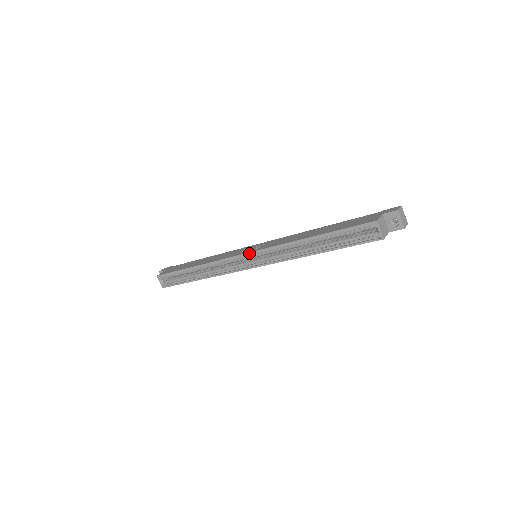
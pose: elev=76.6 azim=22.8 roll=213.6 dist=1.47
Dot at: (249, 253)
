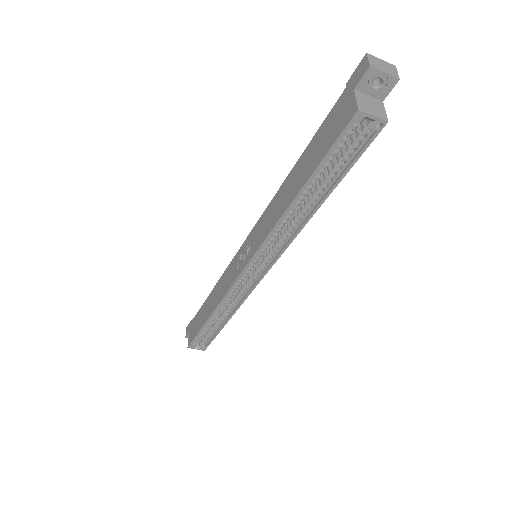
Dot at: (247, 266)
